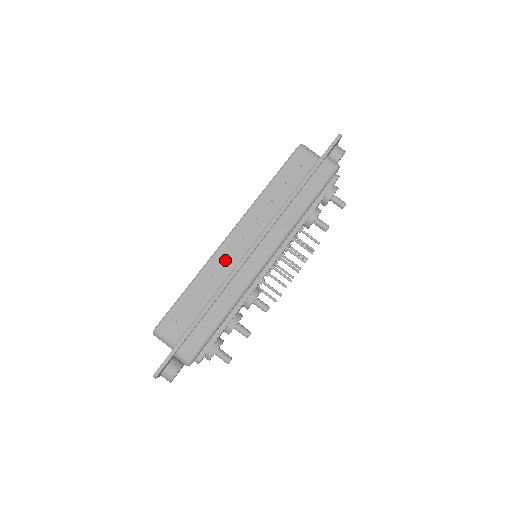
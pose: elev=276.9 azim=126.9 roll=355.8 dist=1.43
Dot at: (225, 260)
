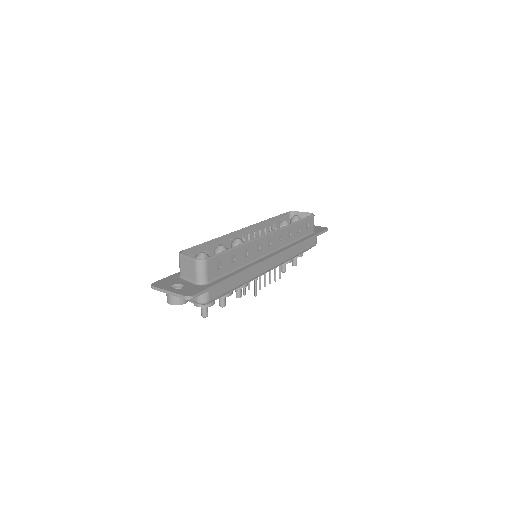
Dot at: (257, 248)
